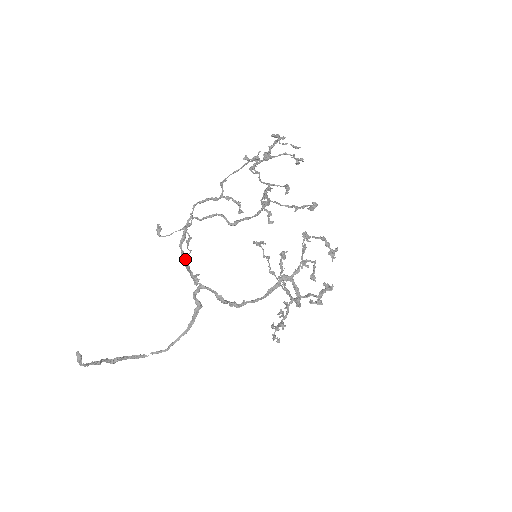
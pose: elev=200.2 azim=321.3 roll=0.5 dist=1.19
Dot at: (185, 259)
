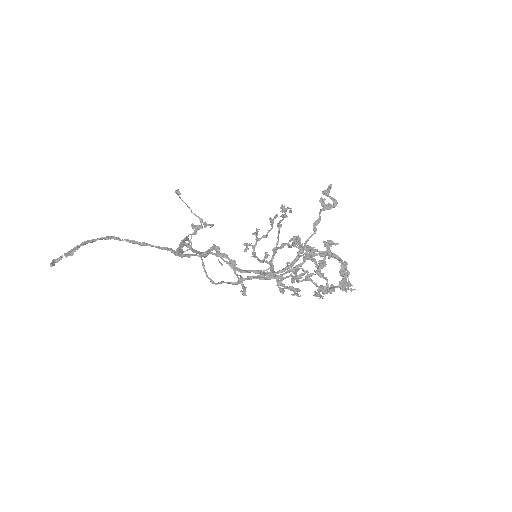
Dot at: (181, 251)
